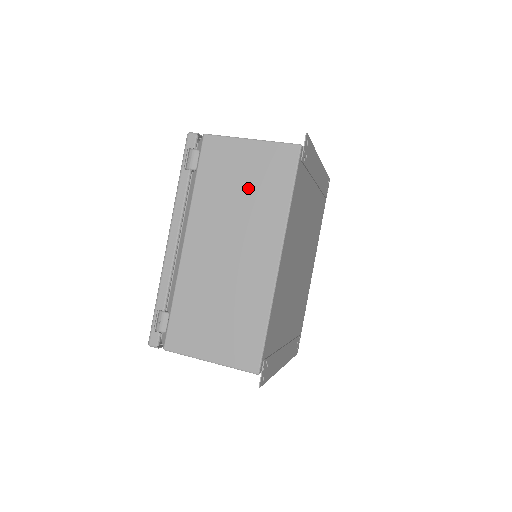
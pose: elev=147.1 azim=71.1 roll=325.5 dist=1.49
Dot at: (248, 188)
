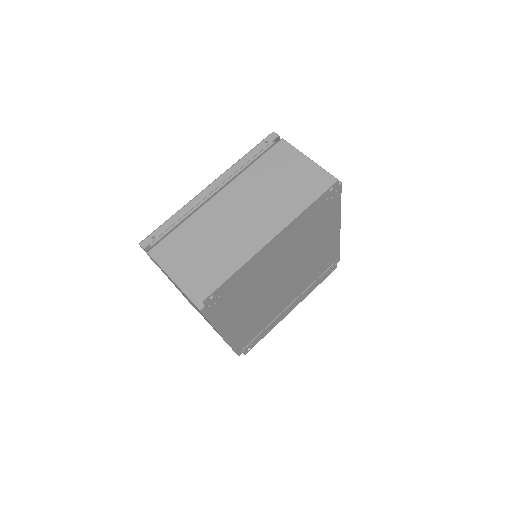
Dot at: occluded
